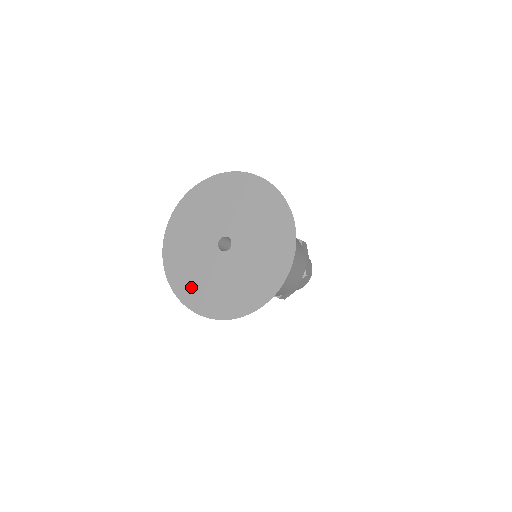
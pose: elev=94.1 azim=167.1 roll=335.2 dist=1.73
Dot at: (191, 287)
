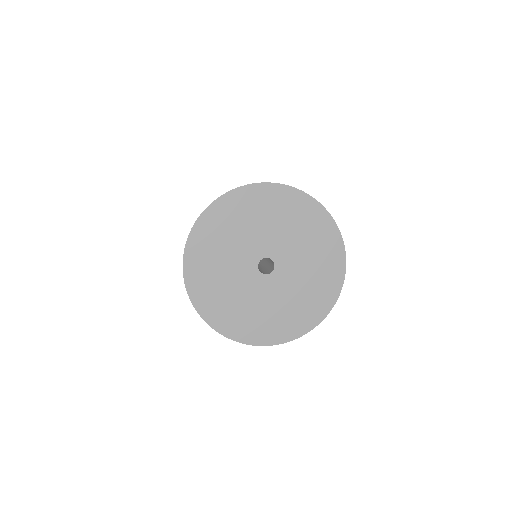
Dot at: (241, 322)
